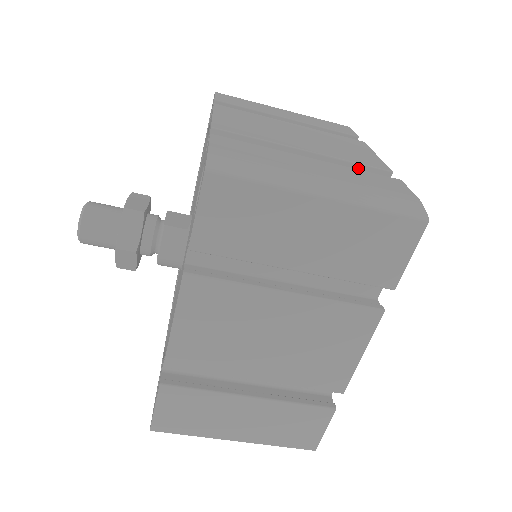
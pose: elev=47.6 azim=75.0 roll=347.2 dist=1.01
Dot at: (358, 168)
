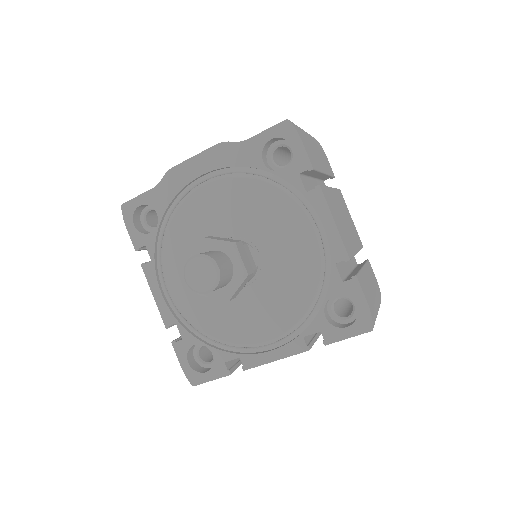
Dot at: occluded
